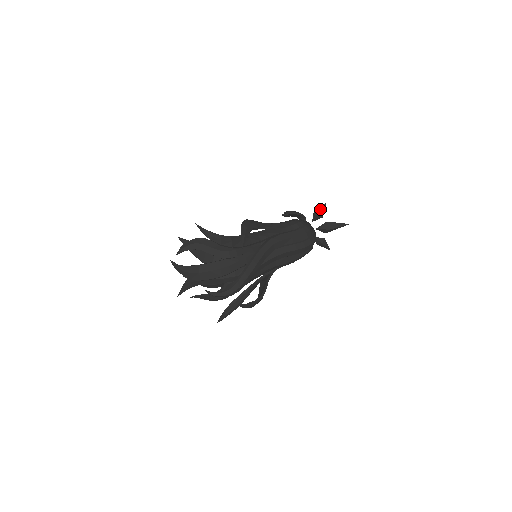
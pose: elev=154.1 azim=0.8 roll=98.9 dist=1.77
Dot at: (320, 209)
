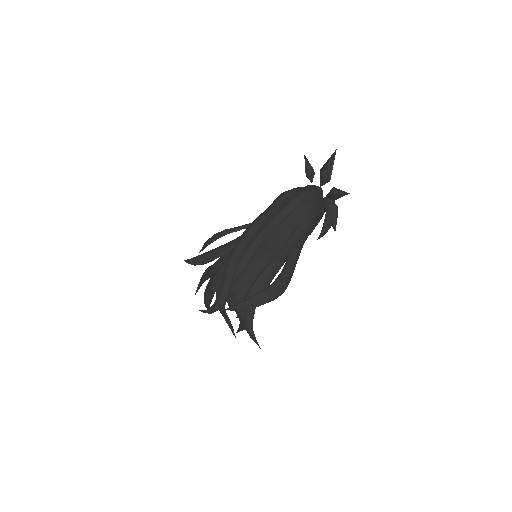
Dot at: (305, 165)
